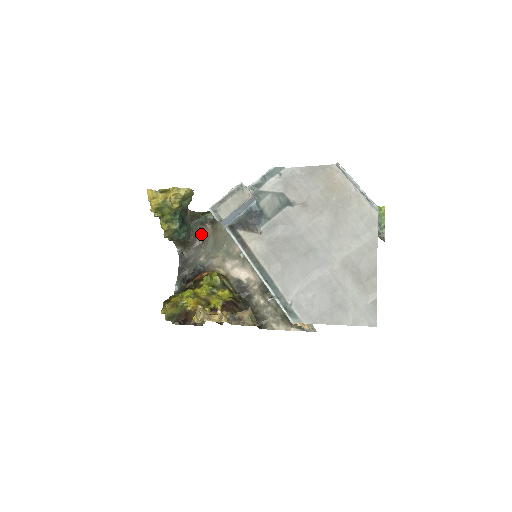
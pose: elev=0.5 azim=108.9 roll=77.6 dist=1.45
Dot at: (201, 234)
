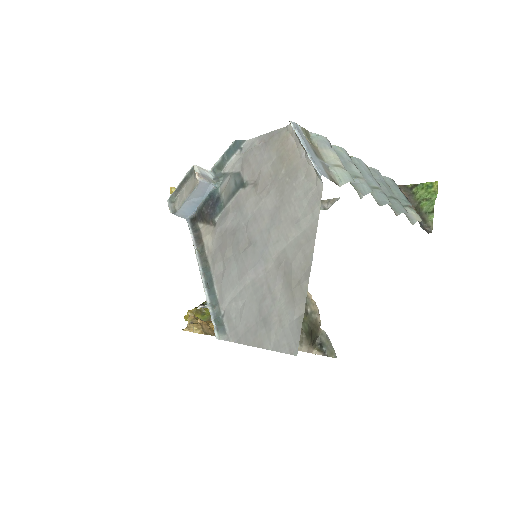
Dot at: occluded
